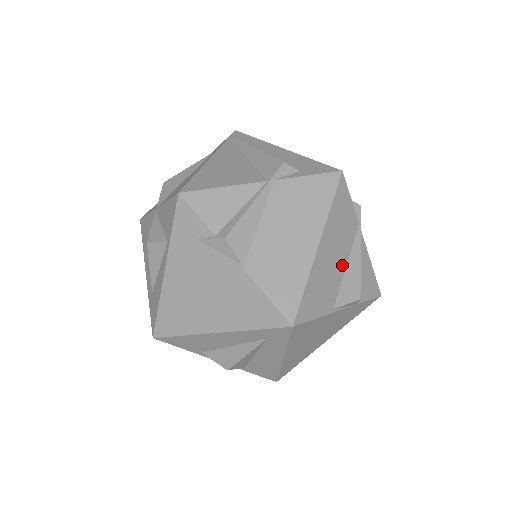
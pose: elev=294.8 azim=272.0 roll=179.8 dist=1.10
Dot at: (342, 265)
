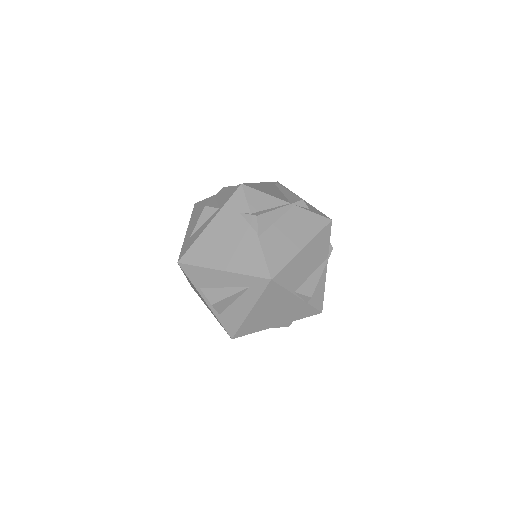
Dot at: (310, 271)
